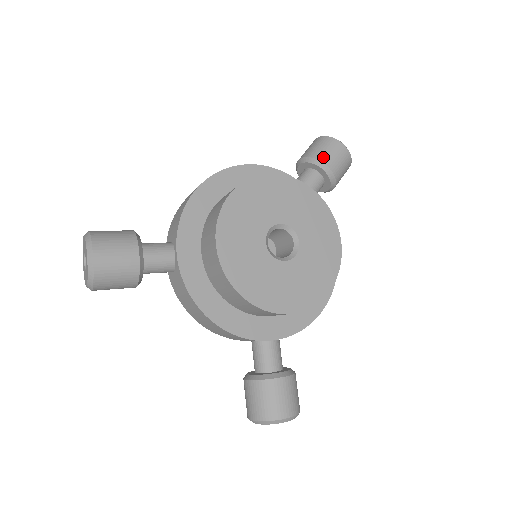
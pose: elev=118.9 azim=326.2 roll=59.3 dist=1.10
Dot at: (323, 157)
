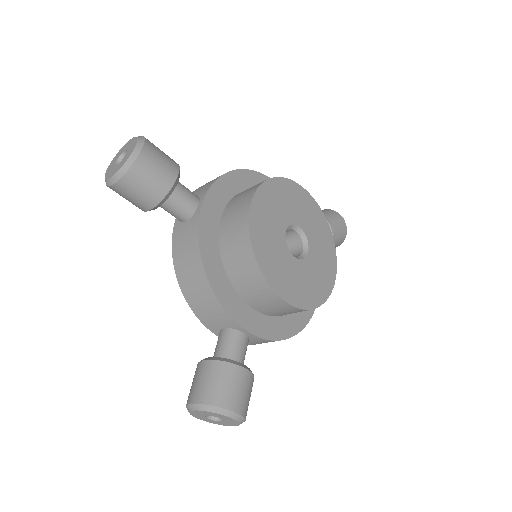
Dot at: (329, 219)
